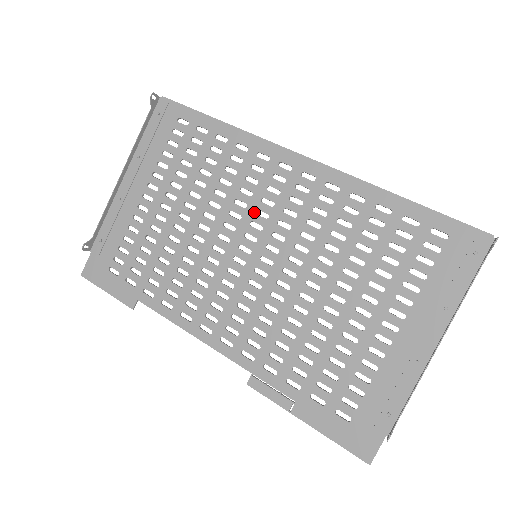
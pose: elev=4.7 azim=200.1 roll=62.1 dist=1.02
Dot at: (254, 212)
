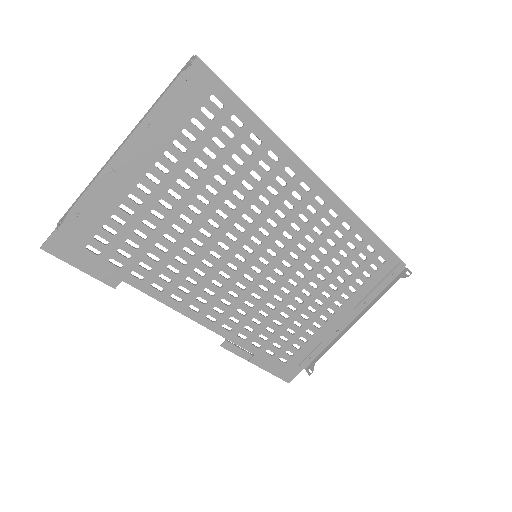
Dot at: (266, 220)
